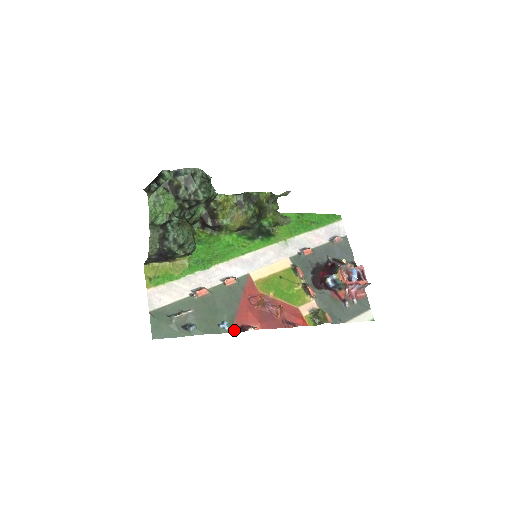
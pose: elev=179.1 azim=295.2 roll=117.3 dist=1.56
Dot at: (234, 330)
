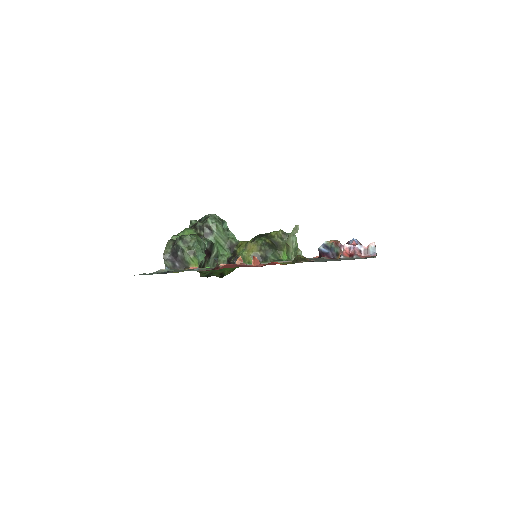
Dot at: occluded
